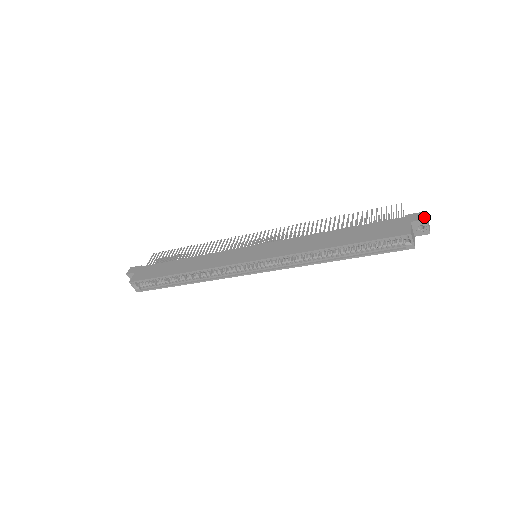
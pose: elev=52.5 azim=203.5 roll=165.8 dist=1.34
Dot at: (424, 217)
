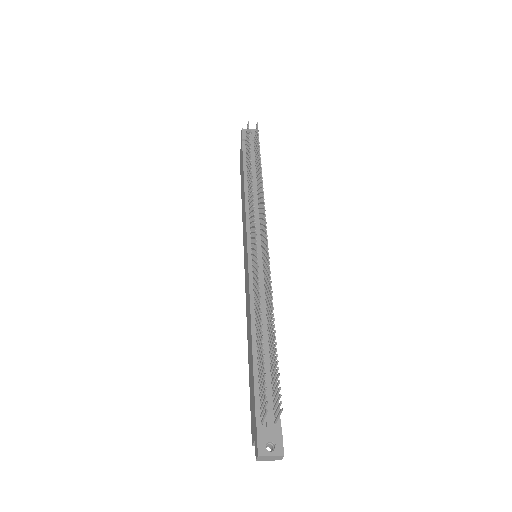
Dot at: occluded
